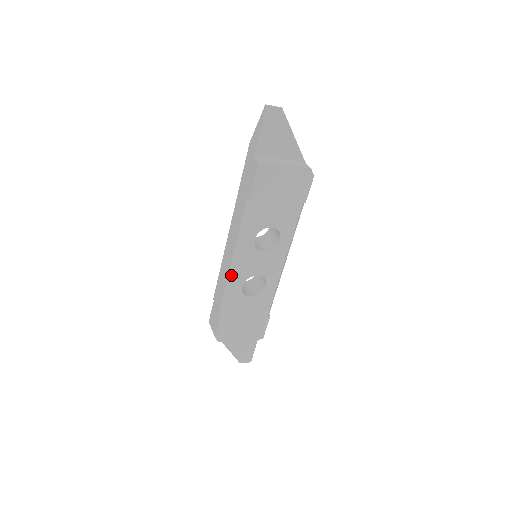
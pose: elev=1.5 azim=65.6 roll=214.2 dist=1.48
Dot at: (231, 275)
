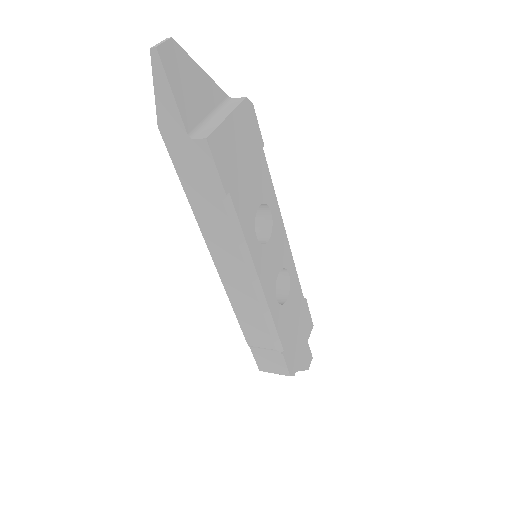
Dot at: (262, 301)
